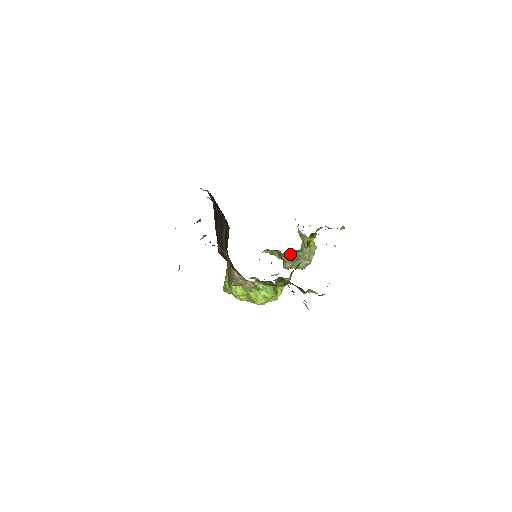
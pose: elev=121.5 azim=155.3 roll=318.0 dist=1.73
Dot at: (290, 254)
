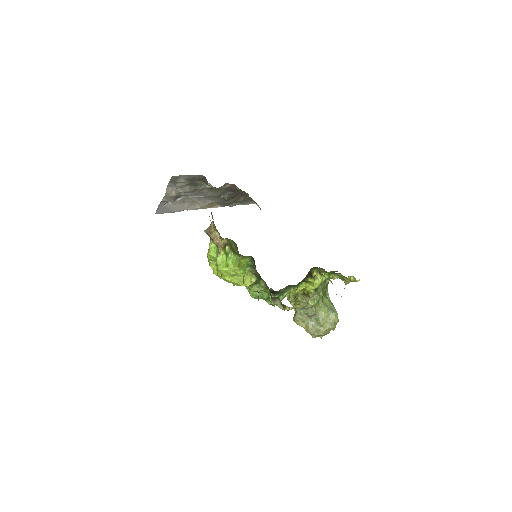
Dot at: (300, 298)
